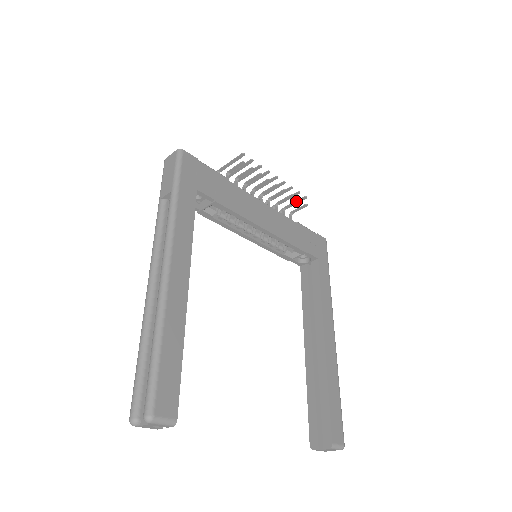
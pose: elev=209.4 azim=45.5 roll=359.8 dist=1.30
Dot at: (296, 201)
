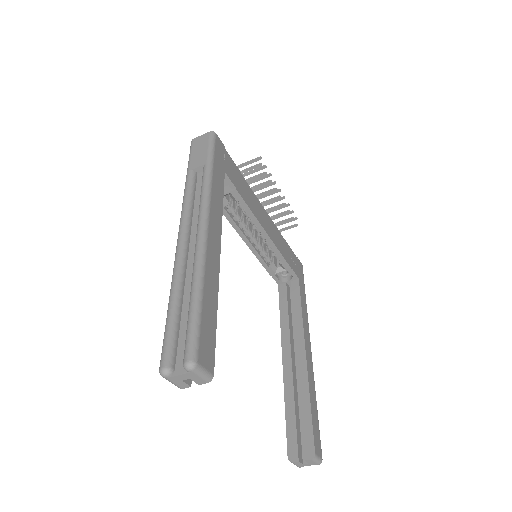
Dot at: (290, 218)
